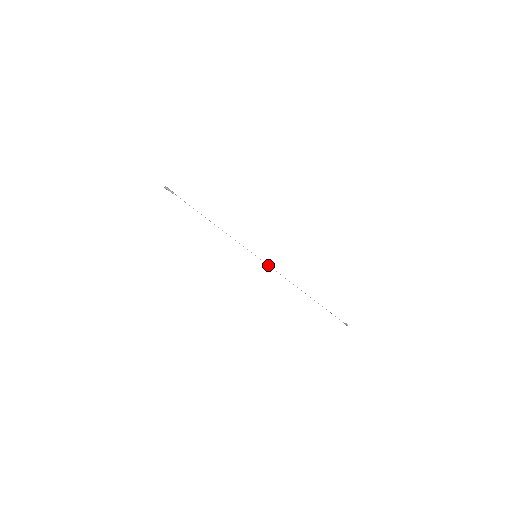
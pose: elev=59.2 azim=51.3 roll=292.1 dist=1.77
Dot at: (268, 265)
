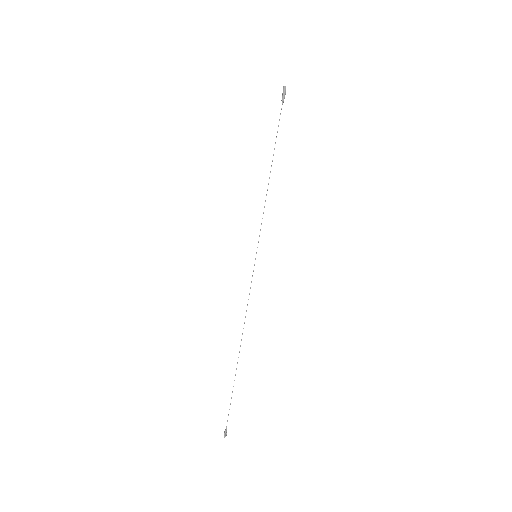
Dot at: occluded
